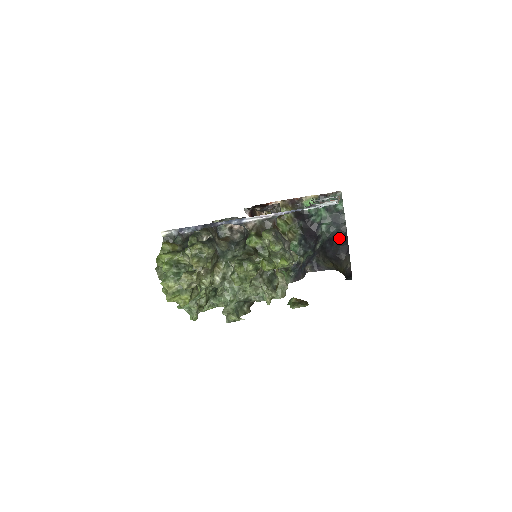
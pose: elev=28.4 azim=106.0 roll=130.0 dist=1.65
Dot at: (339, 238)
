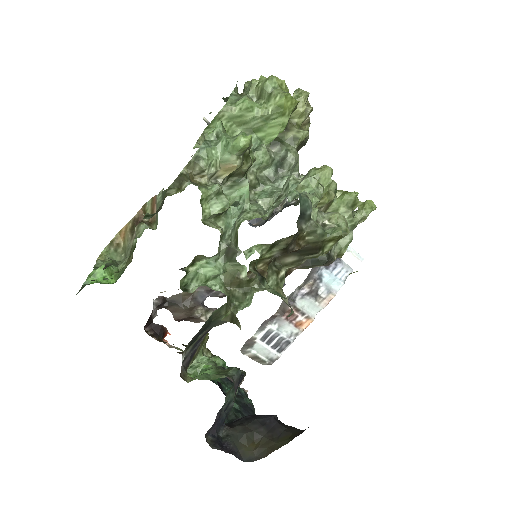
Dot at: occluded
